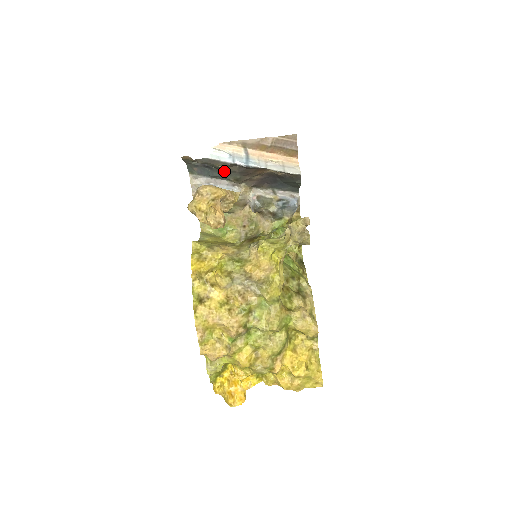
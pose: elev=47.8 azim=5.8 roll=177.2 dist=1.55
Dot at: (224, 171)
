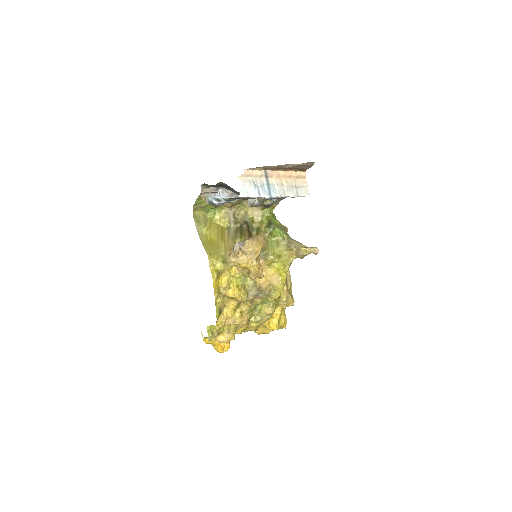
Dot at: occluded
